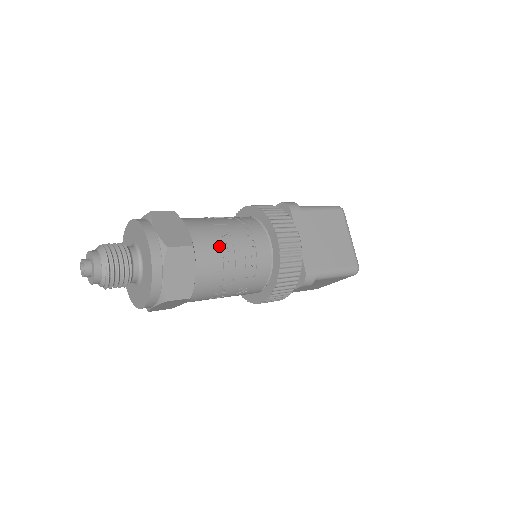
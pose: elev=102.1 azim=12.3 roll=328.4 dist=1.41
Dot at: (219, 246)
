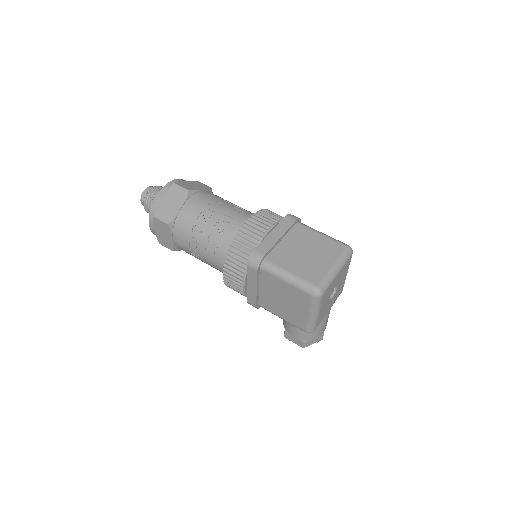
Dot at: (209, 205)
